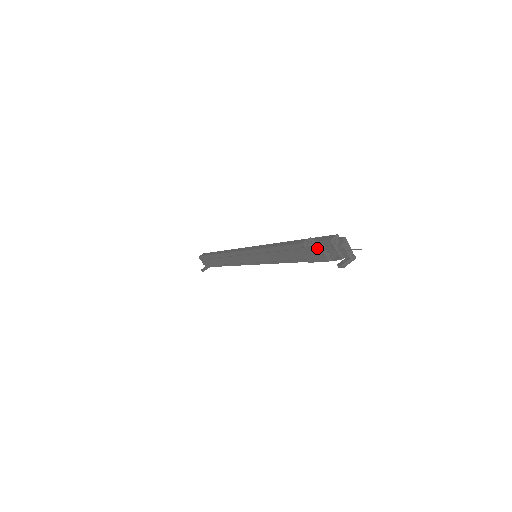
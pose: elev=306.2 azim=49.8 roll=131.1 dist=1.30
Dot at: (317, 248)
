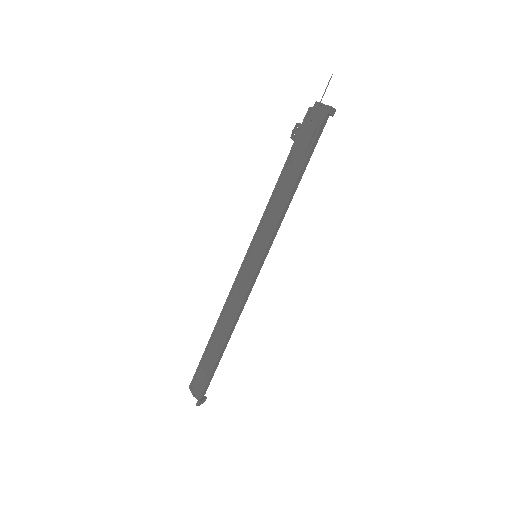
Dot at: (303, 123)
